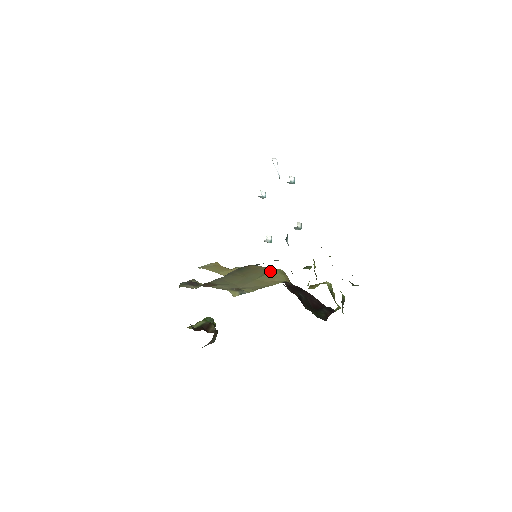
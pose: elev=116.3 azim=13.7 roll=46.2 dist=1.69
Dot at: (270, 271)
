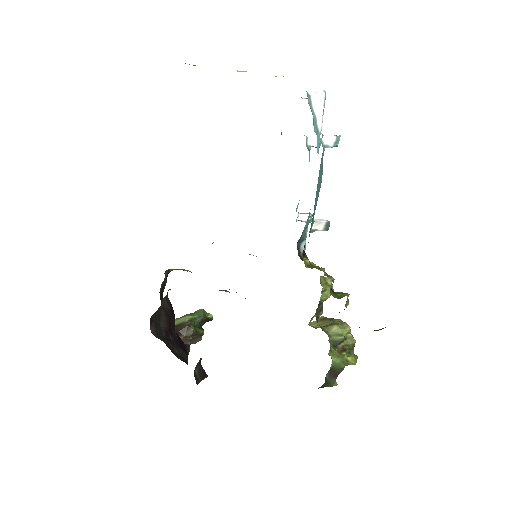
Dot at: occluded
